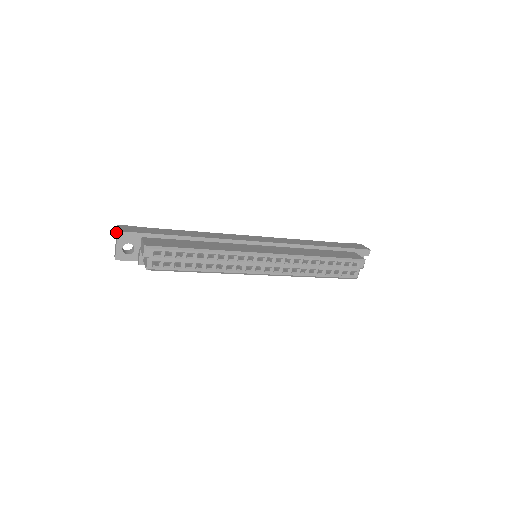
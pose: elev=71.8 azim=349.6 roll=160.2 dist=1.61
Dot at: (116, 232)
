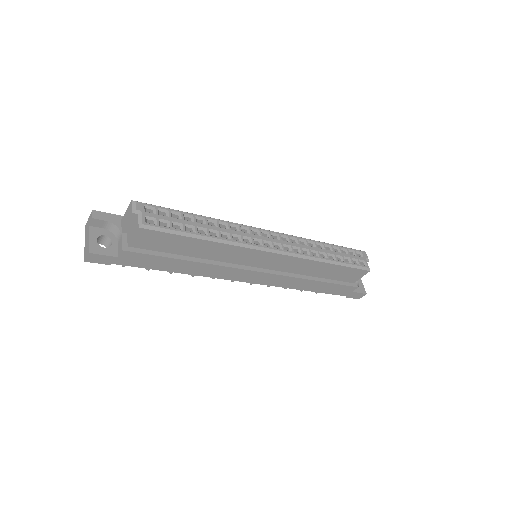
Dot at: occluded
